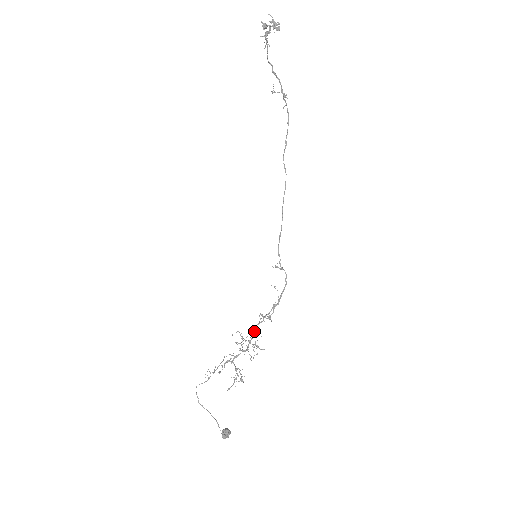
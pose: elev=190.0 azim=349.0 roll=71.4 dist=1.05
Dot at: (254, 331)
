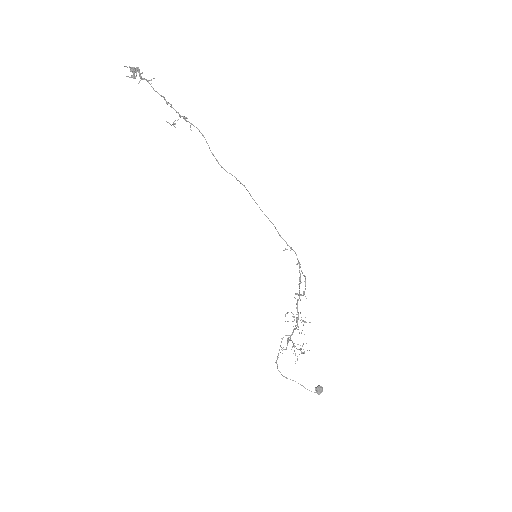
Dot at: (297, 309)
